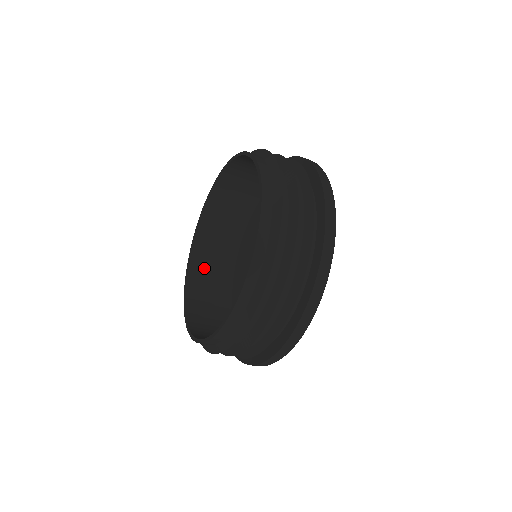
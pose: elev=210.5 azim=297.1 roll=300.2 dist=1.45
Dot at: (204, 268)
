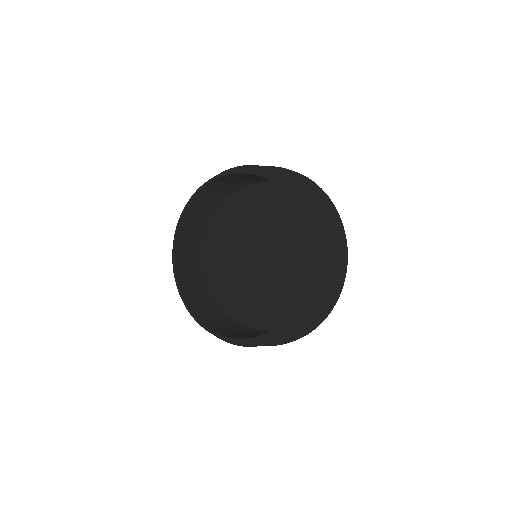
Dot at: (186, 261)
